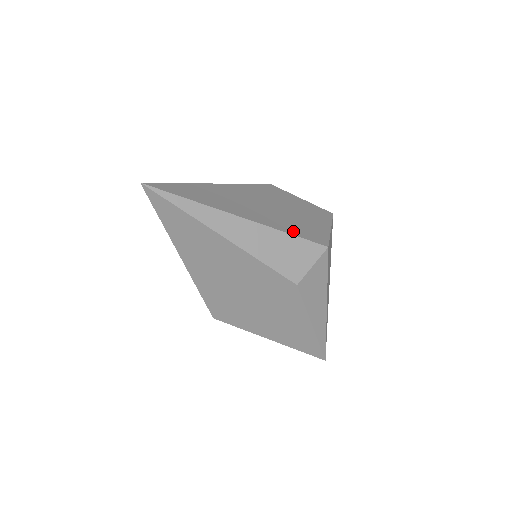
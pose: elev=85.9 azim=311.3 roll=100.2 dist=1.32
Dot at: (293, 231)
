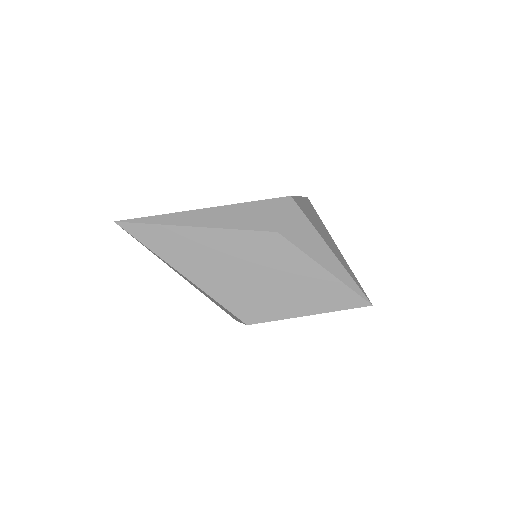
Dot at: occluded
